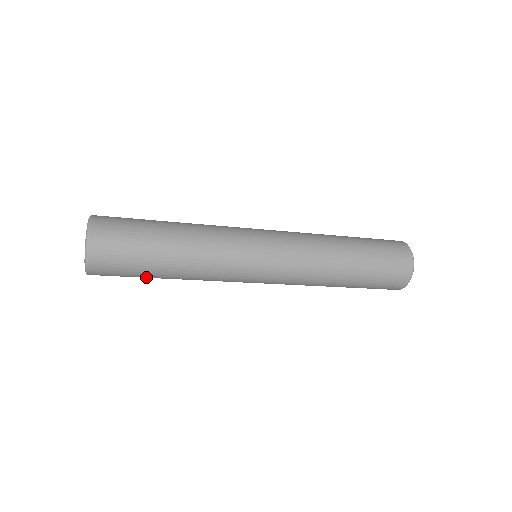
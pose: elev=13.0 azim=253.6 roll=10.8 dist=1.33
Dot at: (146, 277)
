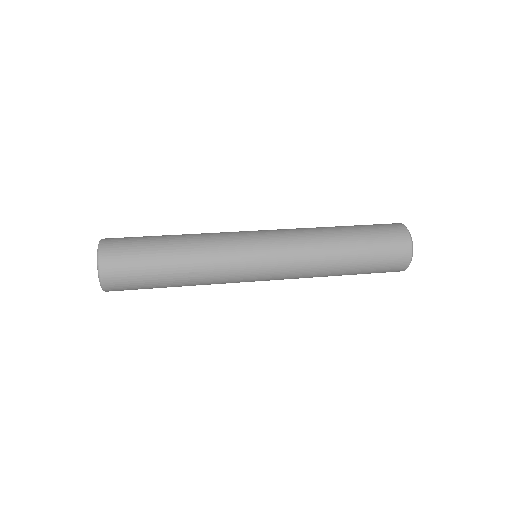
Dot at: occluded
